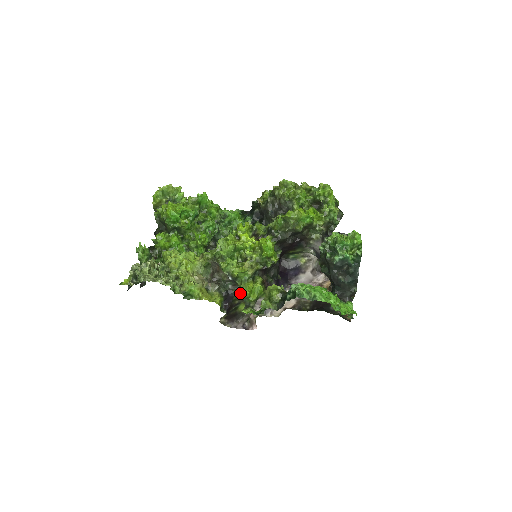
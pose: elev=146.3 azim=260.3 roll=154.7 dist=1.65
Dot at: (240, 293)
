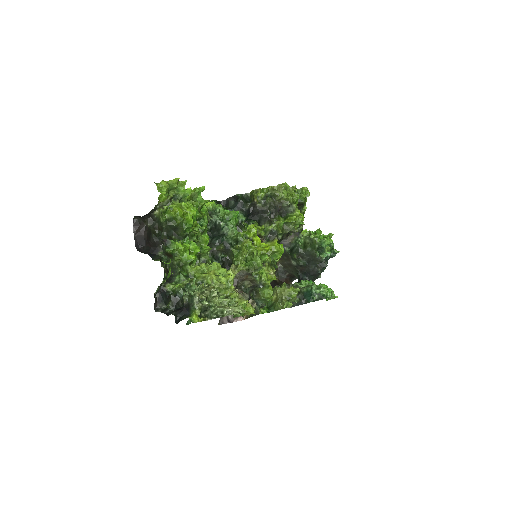
Dot at: (256, 296)
